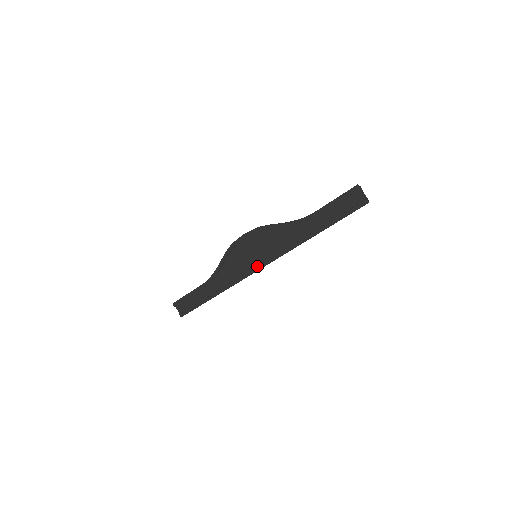
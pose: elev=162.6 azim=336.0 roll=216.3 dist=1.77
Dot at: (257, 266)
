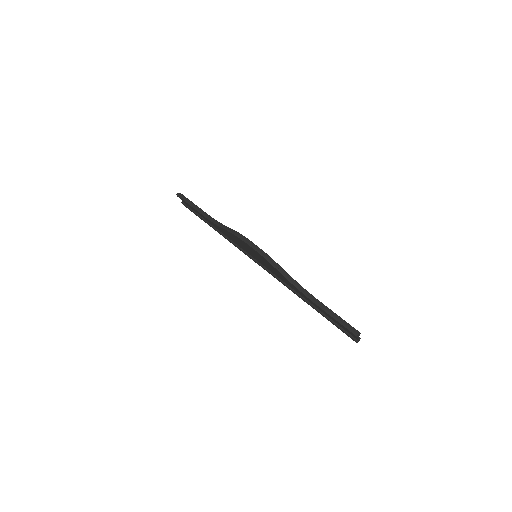
Dot at: (254, 260)
